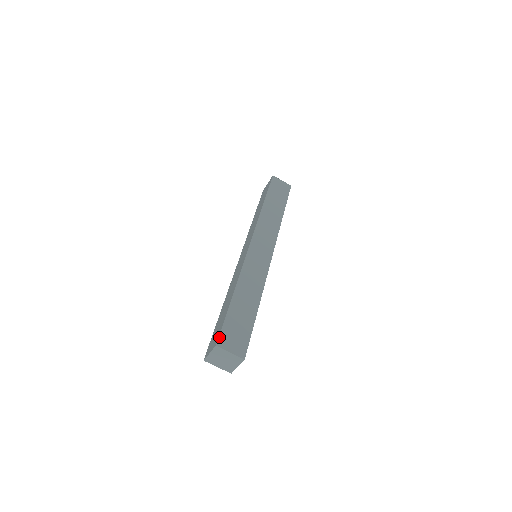
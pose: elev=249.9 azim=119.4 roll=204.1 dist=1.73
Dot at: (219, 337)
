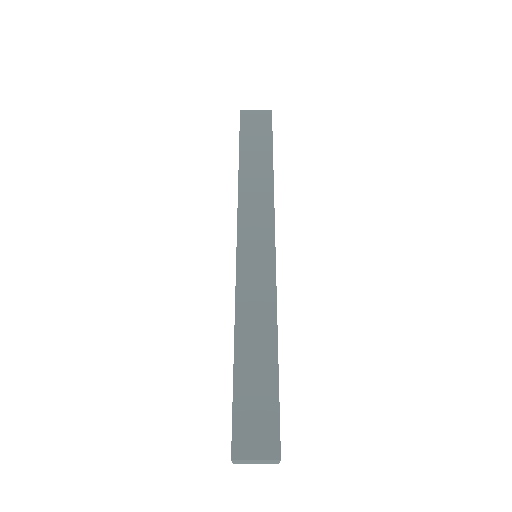
Dot at: (232, 441)
